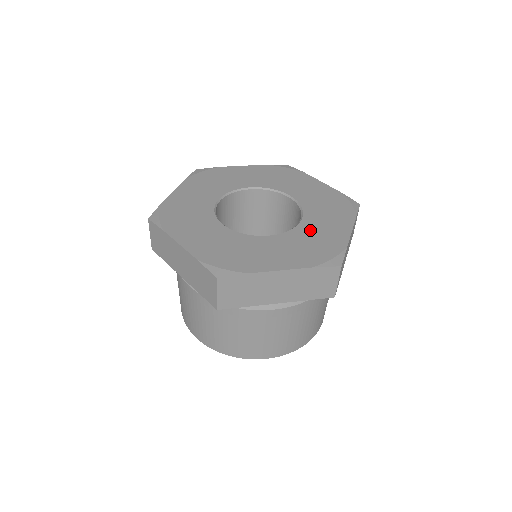
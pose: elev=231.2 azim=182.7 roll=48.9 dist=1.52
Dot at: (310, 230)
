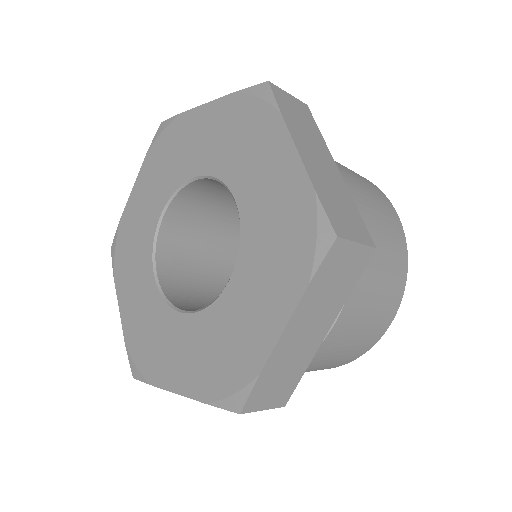
Dot at: (229, 313)
